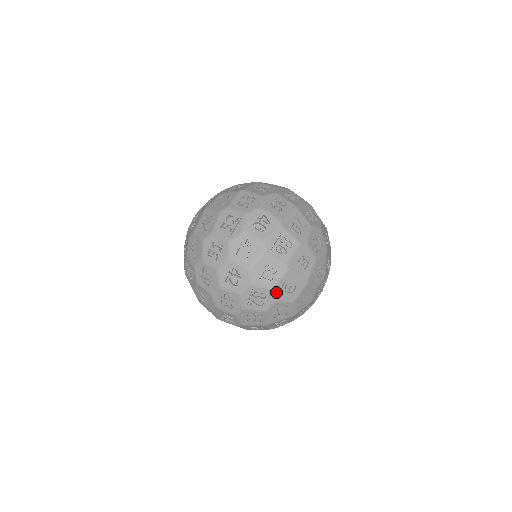
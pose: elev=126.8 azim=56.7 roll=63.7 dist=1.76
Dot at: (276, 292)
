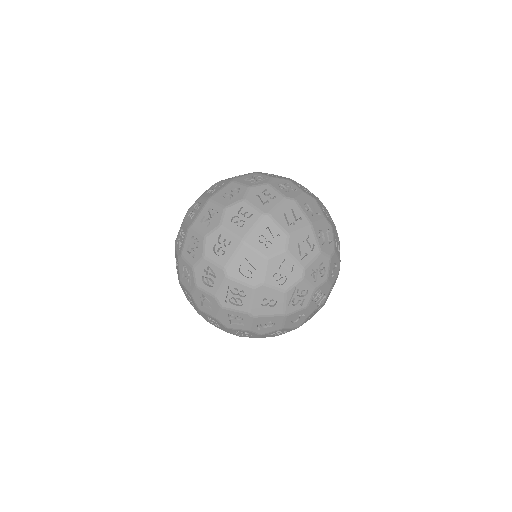
Dot at: (255, 330)
